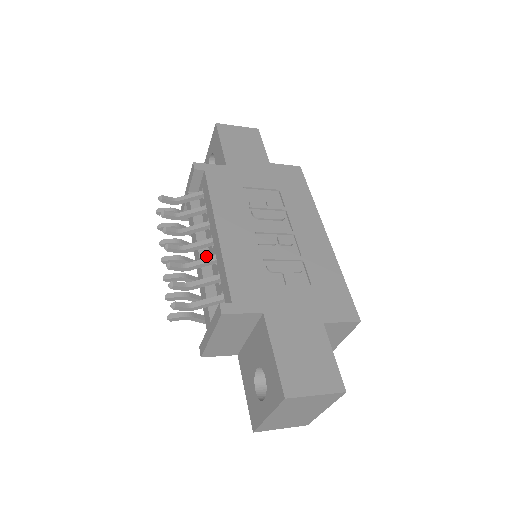
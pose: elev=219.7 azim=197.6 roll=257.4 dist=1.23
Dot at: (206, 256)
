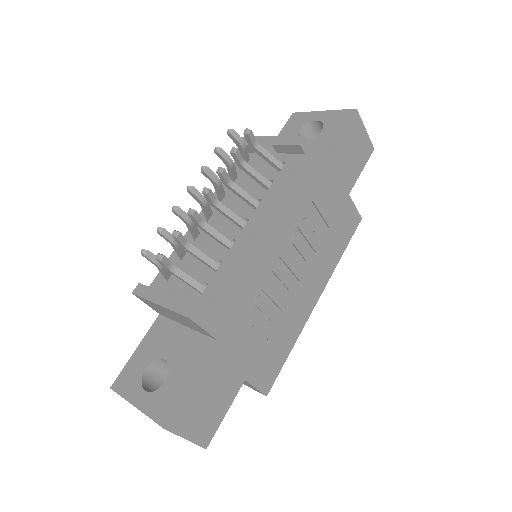
Dot at: (225, 227)
